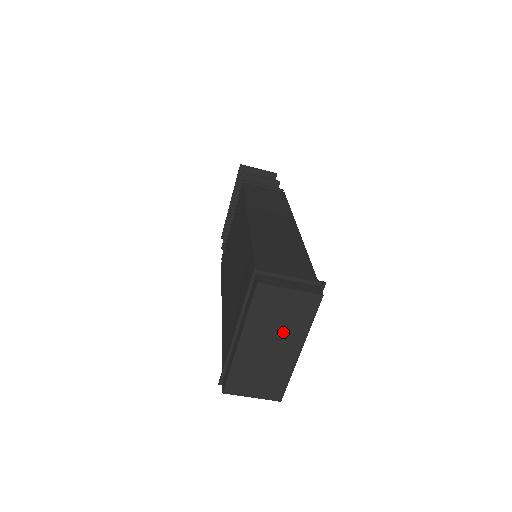
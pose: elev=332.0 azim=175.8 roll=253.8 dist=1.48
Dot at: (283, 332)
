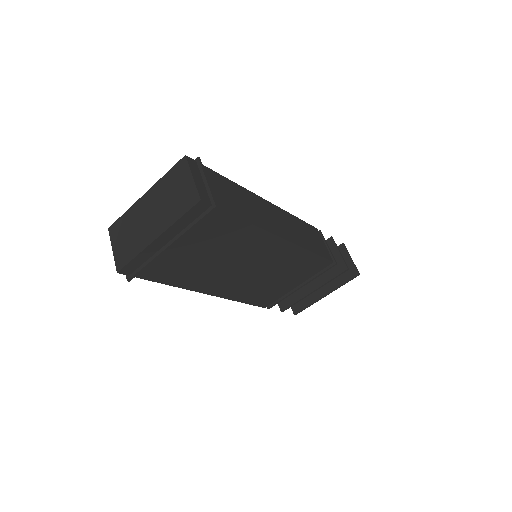
Dot at: (164, 210)
